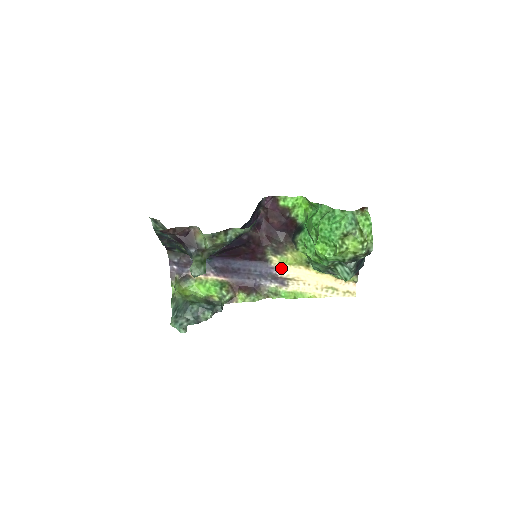
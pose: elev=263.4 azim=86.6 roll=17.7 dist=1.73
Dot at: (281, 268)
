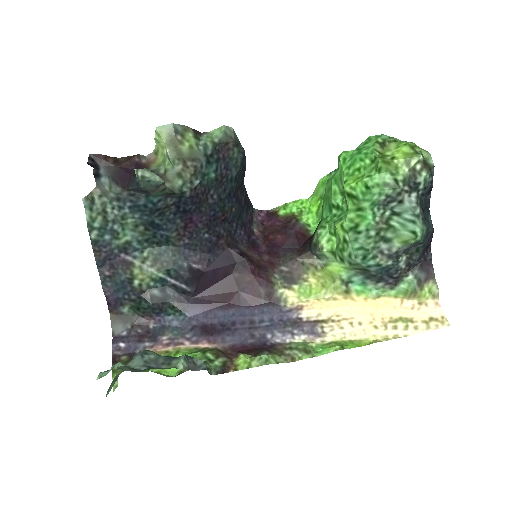
Dot at: (304, 306)
